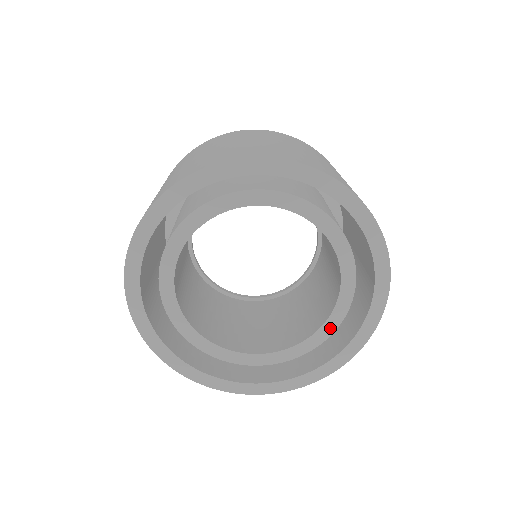
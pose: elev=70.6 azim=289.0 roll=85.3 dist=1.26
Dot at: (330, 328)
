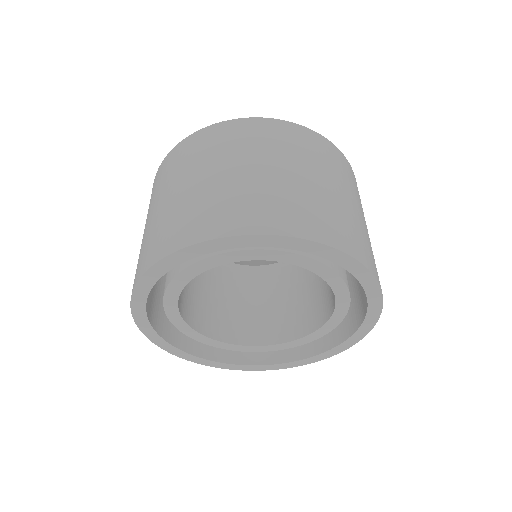
Dot at: (334, 323)
